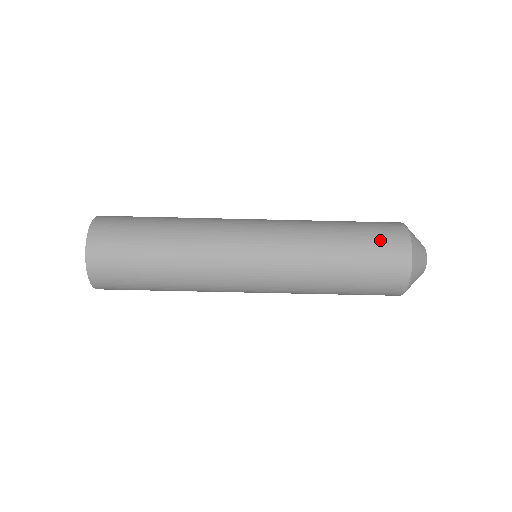
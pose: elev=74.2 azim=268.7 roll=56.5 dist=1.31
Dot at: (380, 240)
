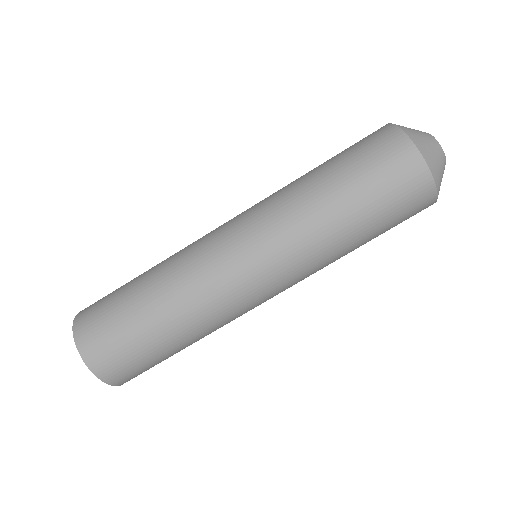
Dot at: (397, 197)
